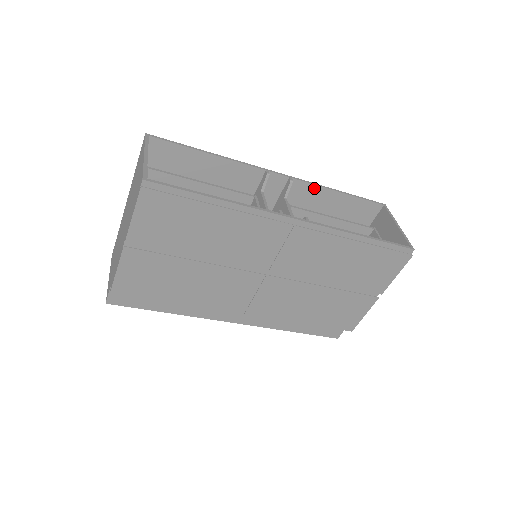
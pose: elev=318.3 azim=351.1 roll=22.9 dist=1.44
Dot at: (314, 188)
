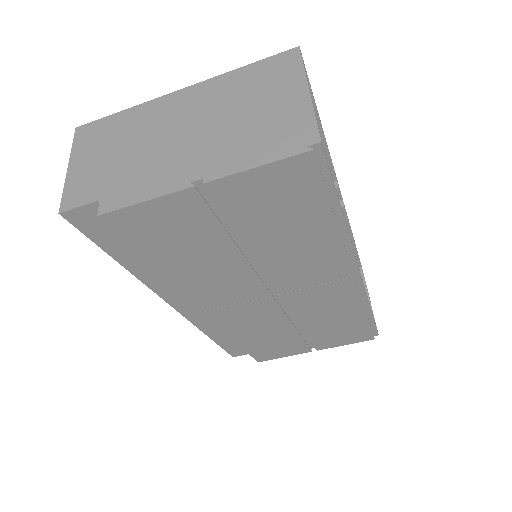
Dot at: occluded
